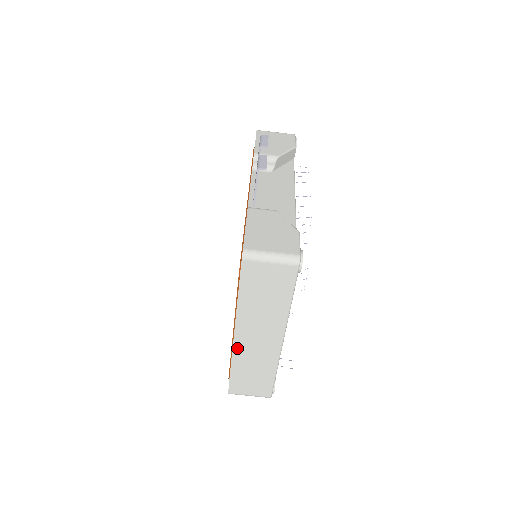
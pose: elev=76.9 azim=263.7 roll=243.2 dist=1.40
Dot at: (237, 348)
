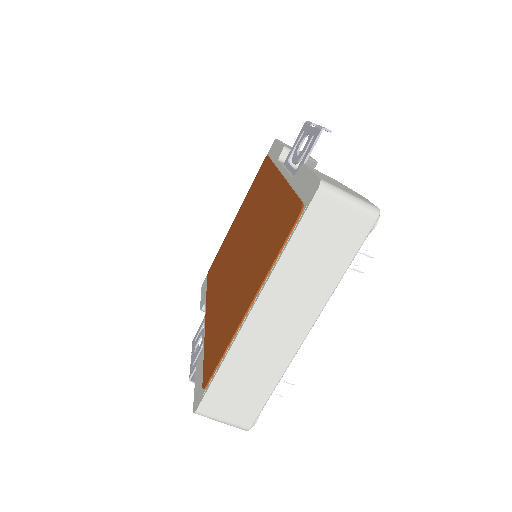
Dot at: (246, 331)
